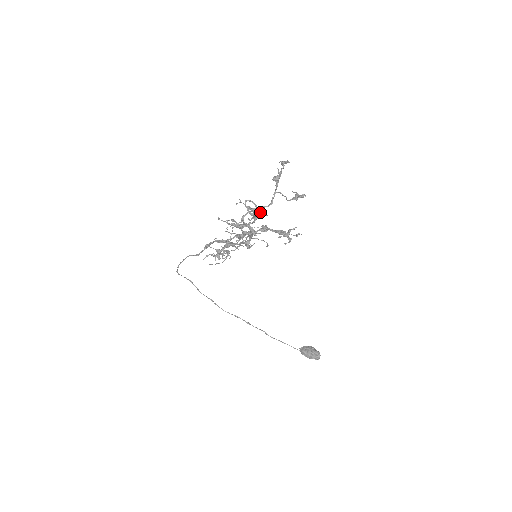
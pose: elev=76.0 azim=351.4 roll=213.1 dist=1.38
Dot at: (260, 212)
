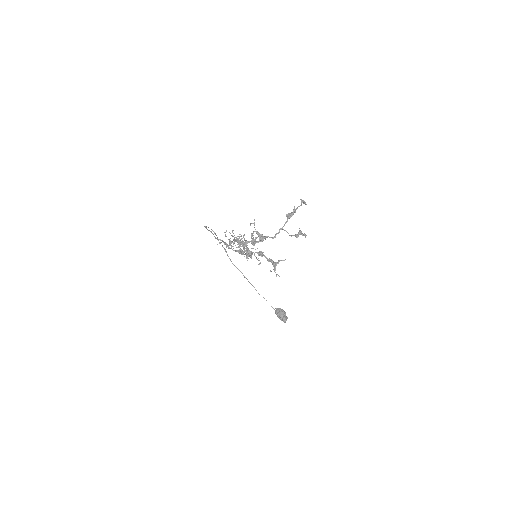
Dot at: occluded
